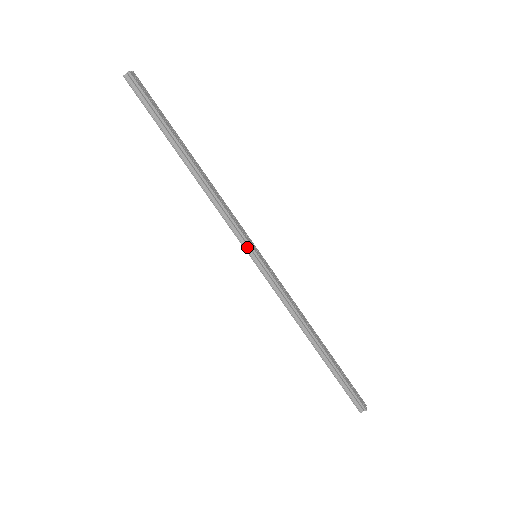
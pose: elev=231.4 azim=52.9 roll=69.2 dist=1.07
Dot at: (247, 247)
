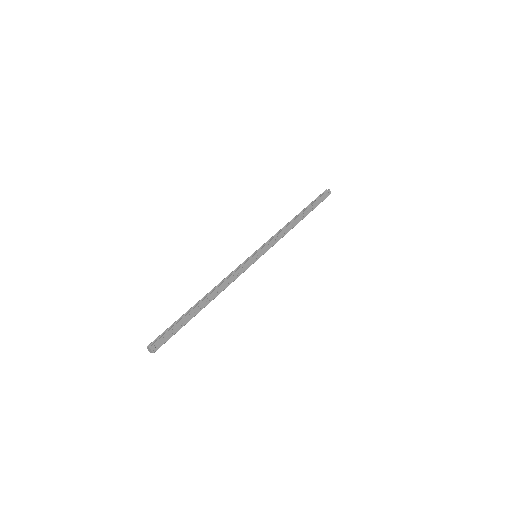
Dot at: (251, 263)
